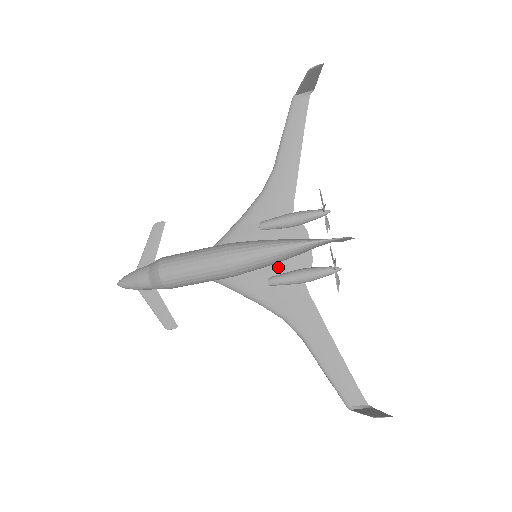
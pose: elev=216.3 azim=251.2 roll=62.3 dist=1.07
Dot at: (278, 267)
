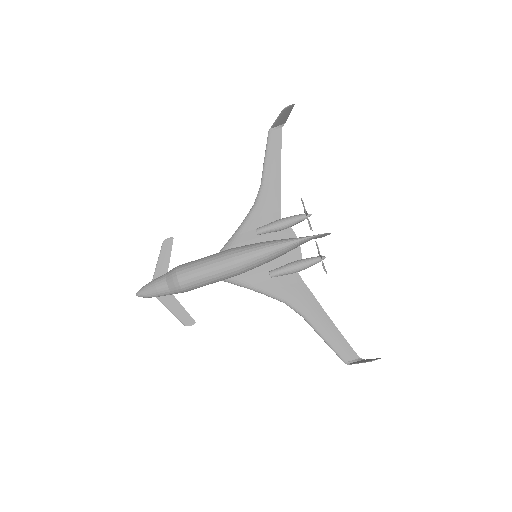
Dot at: (275, 262)
